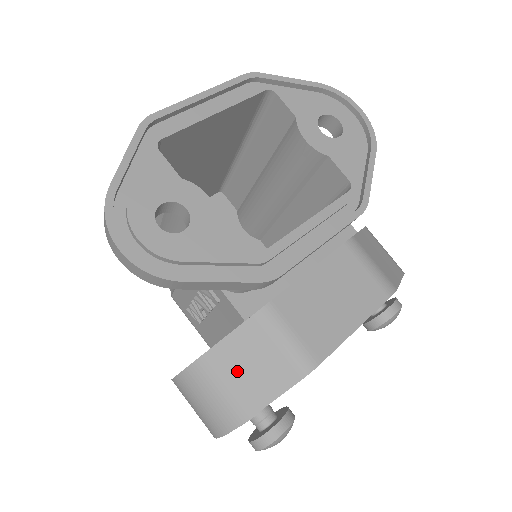
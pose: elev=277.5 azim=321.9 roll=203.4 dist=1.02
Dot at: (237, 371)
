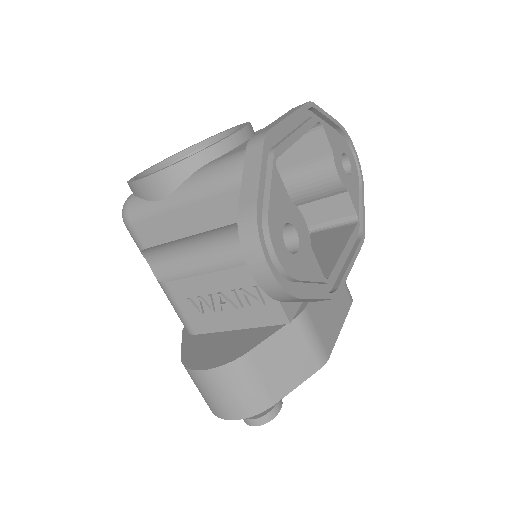
Dot at: (274, 364)
